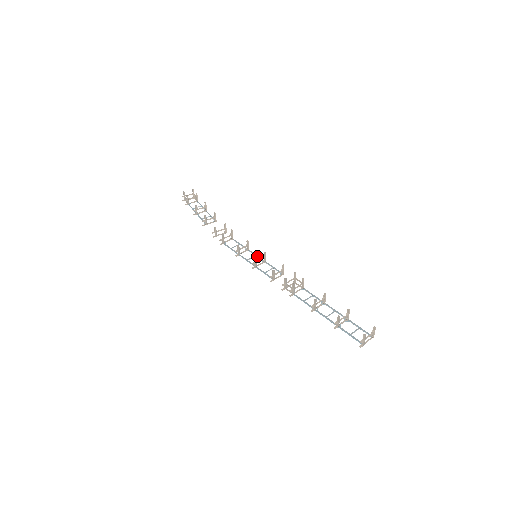
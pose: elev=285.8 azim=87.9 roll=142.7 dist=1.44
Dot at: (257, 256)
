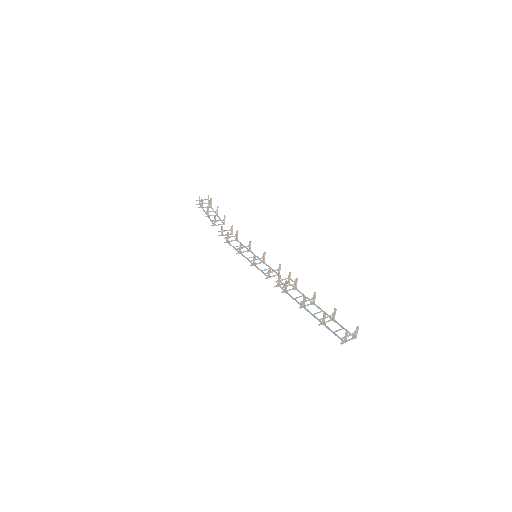
Dot at: (257, 257)
